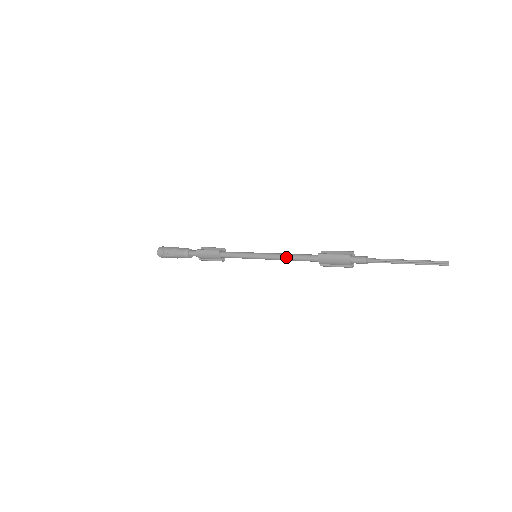
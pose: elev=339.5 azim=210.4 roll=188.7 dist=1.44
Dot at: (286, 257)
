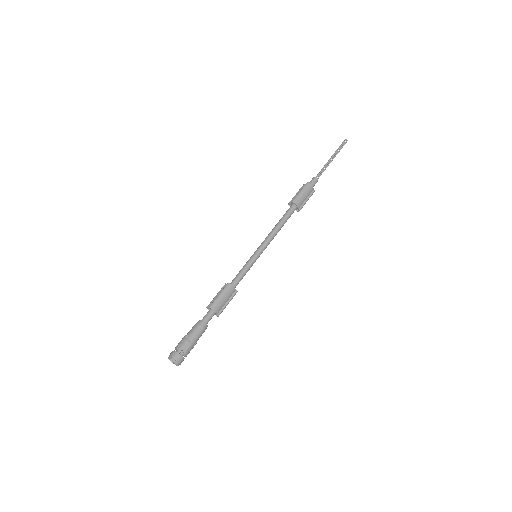
Dot at: (276, 229)
